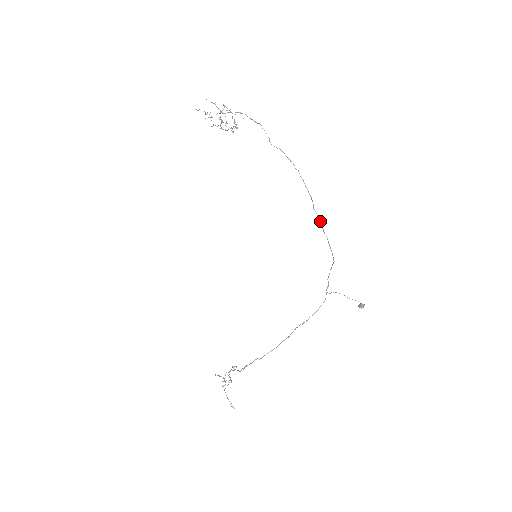
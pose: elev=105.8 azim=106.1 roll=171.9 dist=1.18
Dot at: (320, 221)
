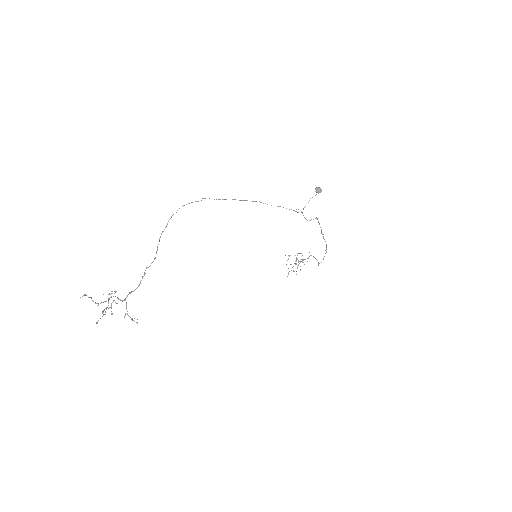
Dot at: occluded
